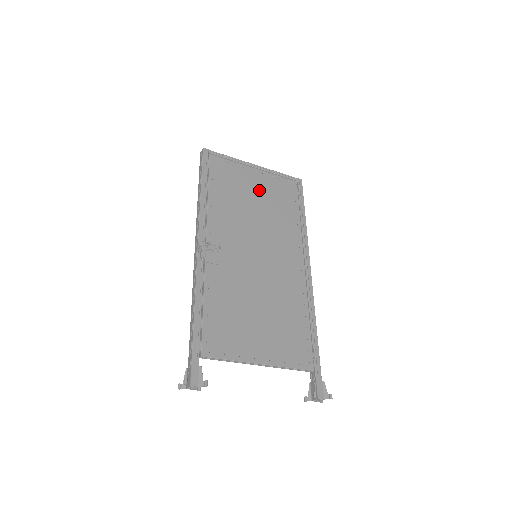
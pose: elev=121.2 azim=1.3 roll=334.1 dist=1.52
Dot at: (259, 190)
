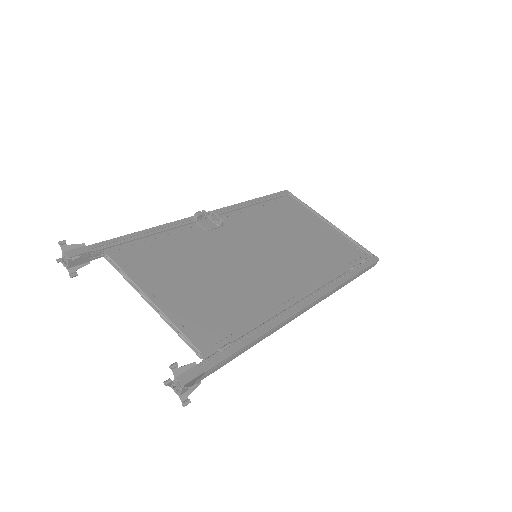
Dot at: (315, 233)
